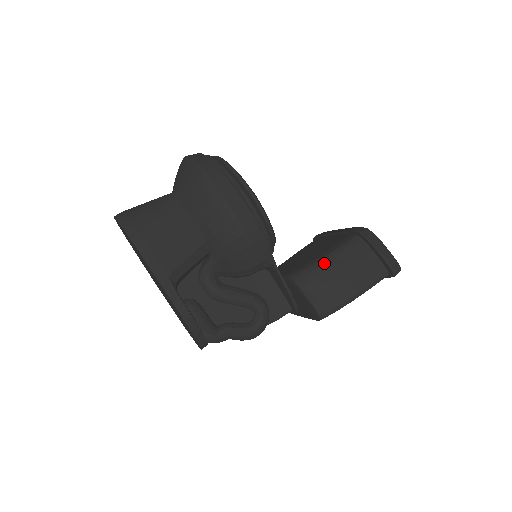
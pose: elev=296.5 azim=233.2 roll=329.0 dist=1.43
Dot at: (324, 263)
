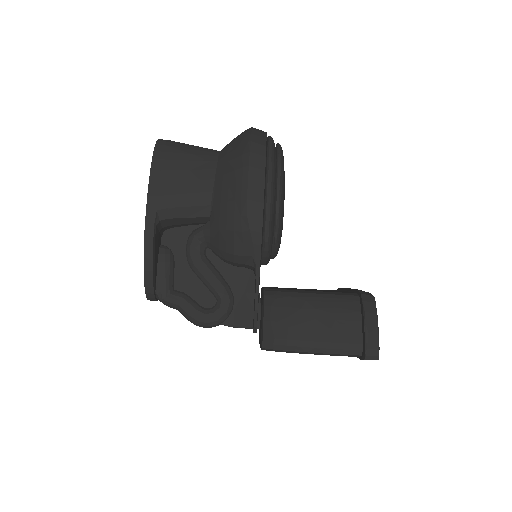
Dot at: (304, 297)
